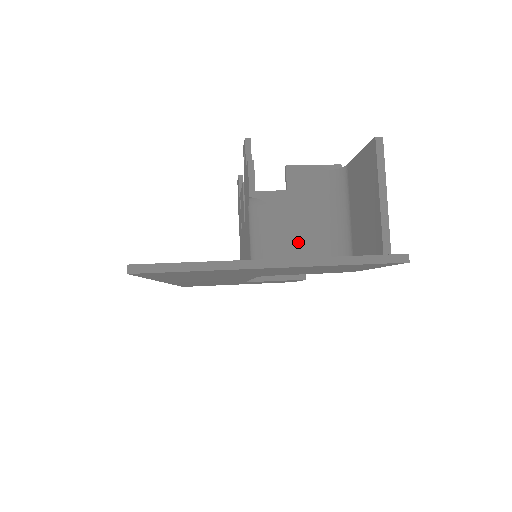
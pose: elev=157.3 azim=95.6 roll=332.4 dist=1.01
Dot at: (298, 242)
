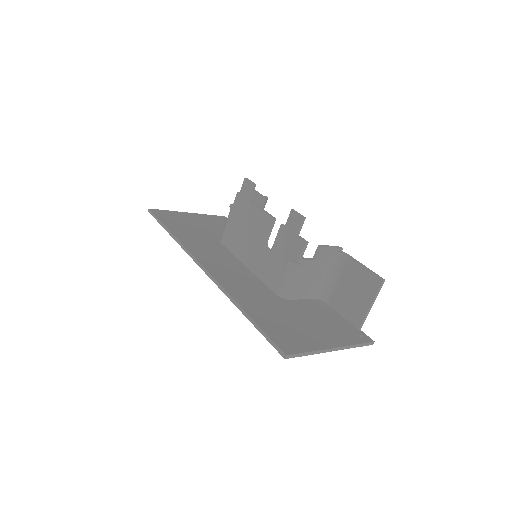
Dot at: (307, 287)
